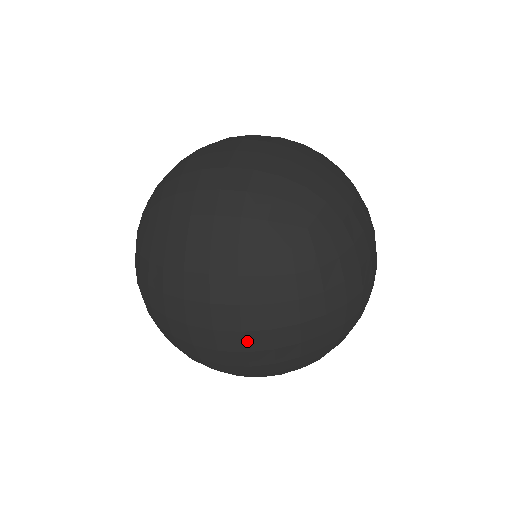
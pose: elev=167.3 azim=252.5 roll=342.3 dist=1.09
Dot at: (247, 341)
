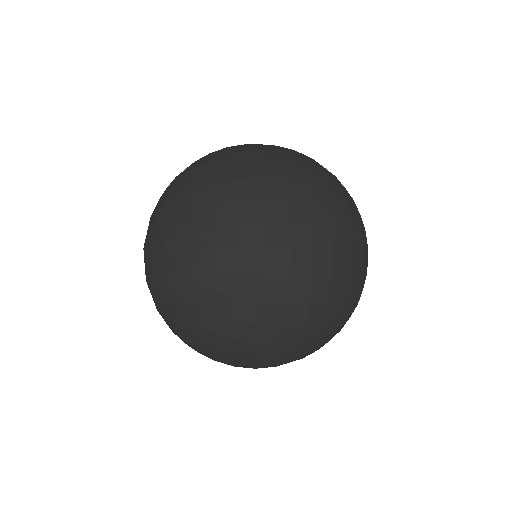
Dot at: (297, 350)
